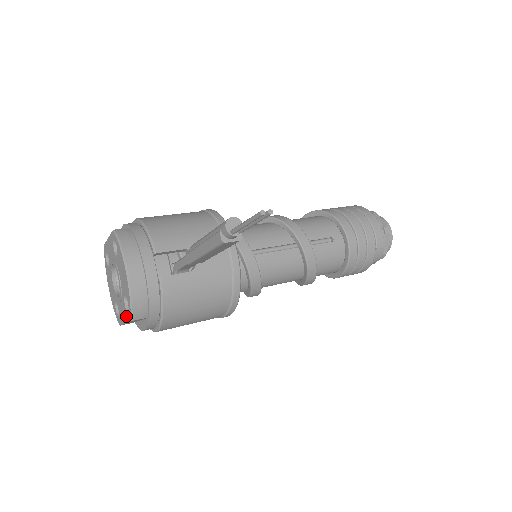
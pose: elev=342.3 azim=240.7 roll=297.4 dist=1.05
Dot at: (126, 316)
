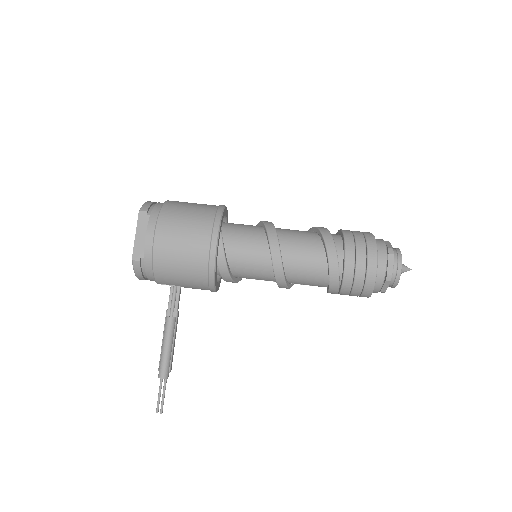
Dot at: occluded
